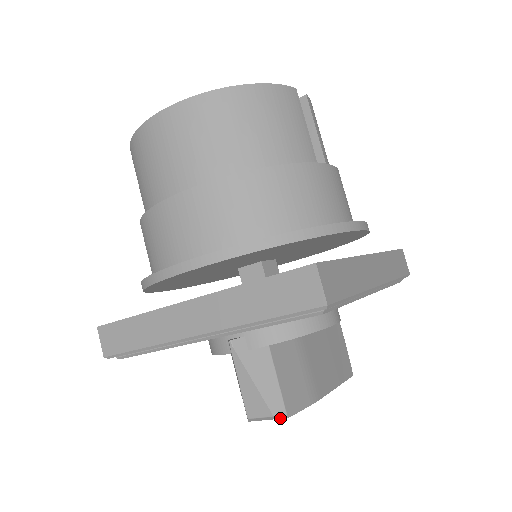
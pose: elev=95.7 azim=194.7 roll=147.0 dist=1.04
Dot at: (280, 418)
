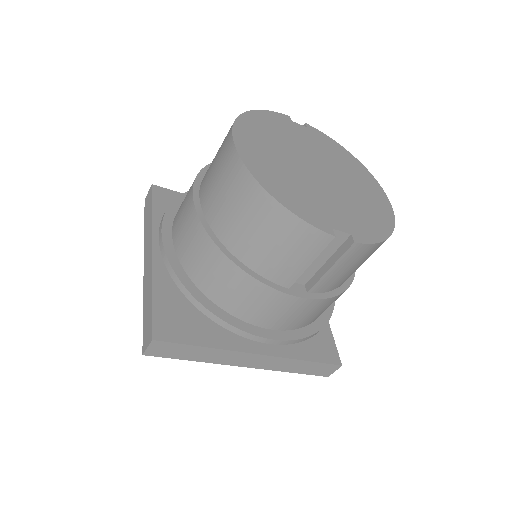
Dot at: occluded
